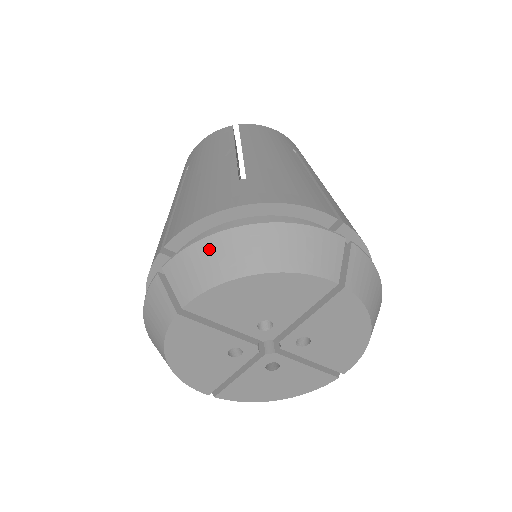
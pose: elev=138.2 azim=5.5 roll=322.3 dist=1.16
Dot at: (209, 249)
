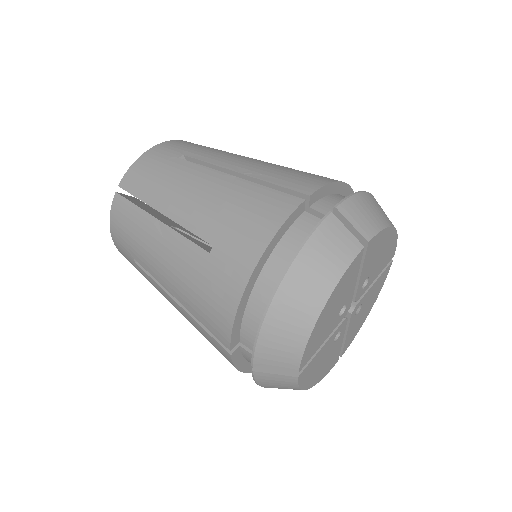
Dot at: (368, 201)
